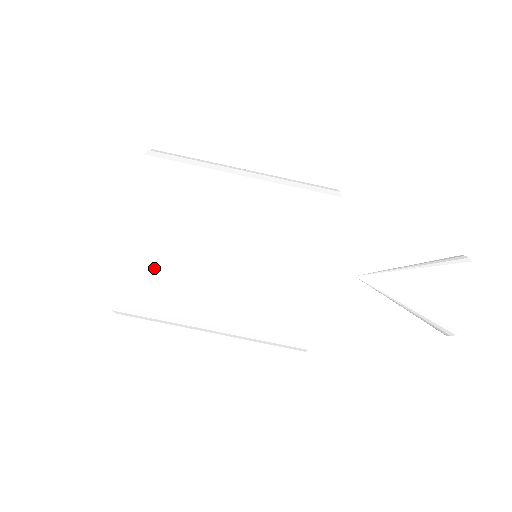
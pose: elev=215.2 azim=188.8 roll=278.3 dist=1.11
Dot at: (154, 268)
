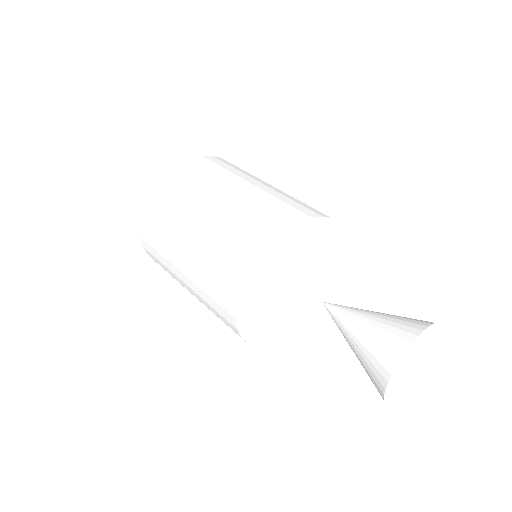
Dot at: (170, 200)
